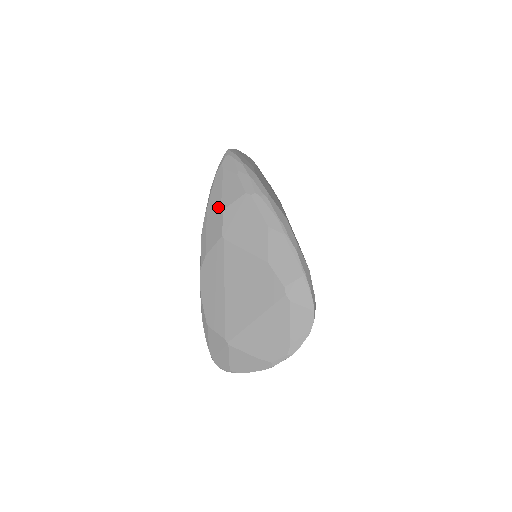
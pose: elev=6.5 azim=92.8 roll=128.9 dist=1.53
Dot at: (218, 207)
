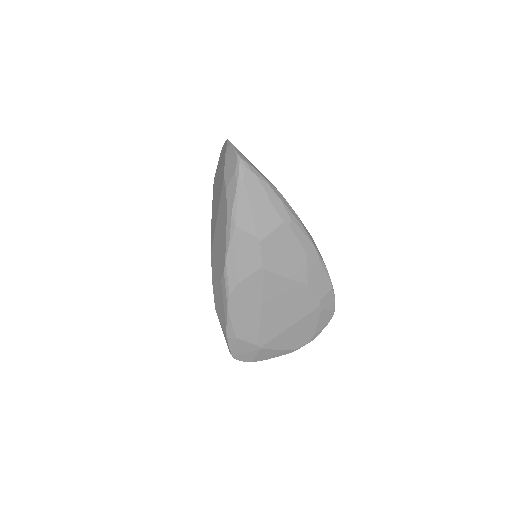
Dot at: (252, 237)
